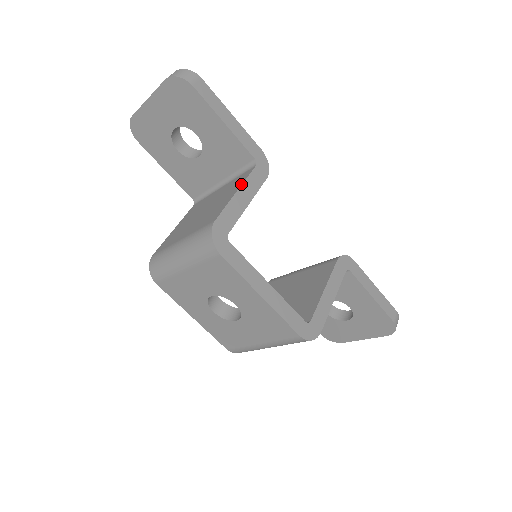
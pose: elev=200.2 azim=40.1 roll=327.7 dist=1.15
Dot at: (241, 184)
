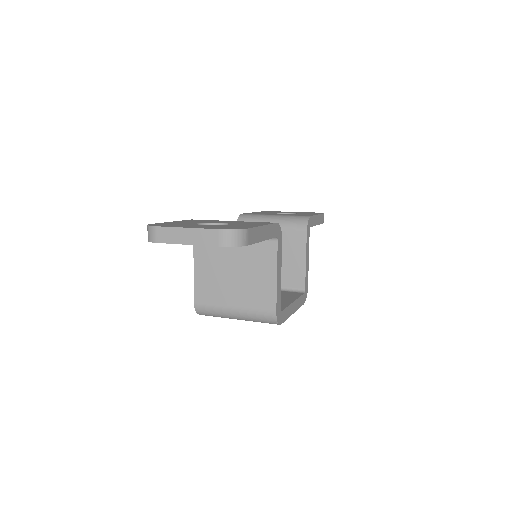
Dot at: (276, 268)
